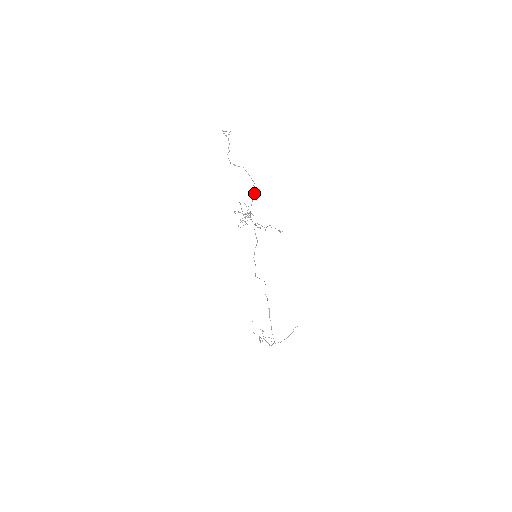
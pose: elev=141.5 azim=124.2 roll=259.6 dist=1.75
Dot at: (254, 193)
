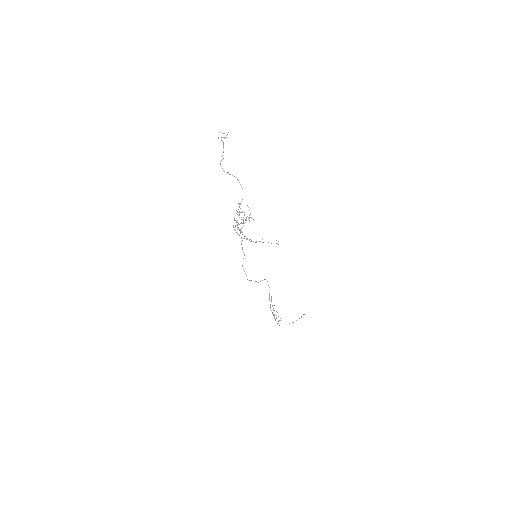
Dot at: occluded
